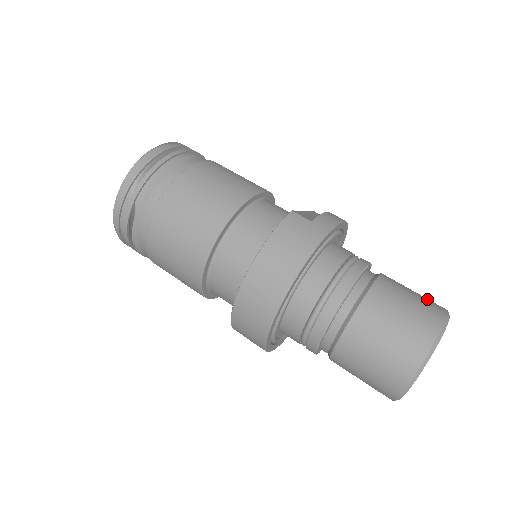
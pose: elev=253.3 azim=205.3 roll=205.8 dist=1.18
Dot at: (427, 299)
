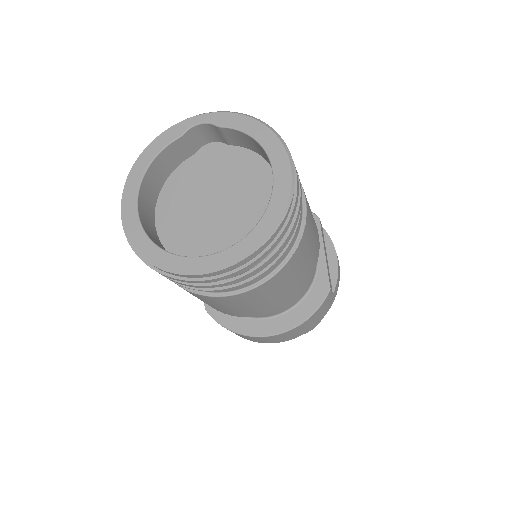
Dot at: occluded
